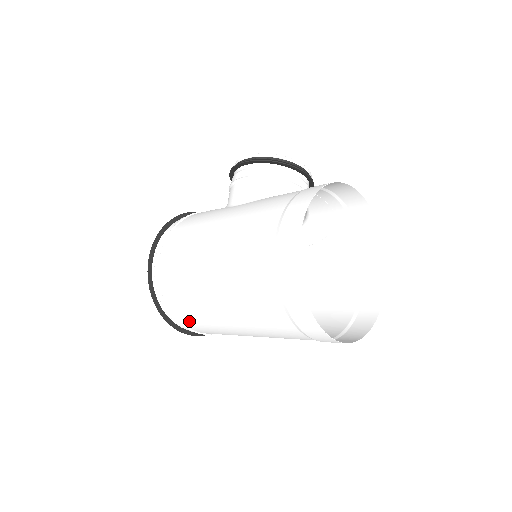
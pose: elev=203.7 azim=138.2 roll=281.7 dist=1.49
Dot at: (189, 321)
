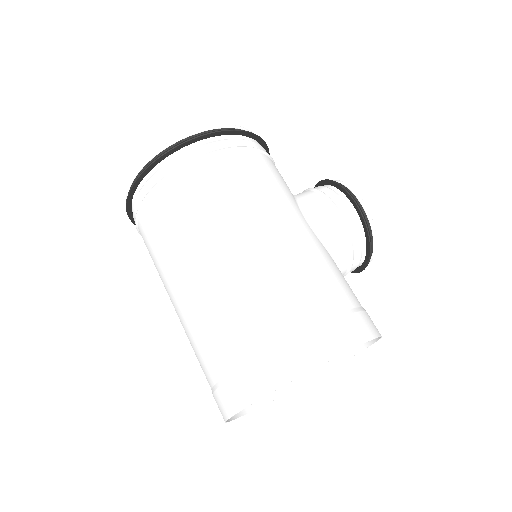
Dot at: (149, 222)
